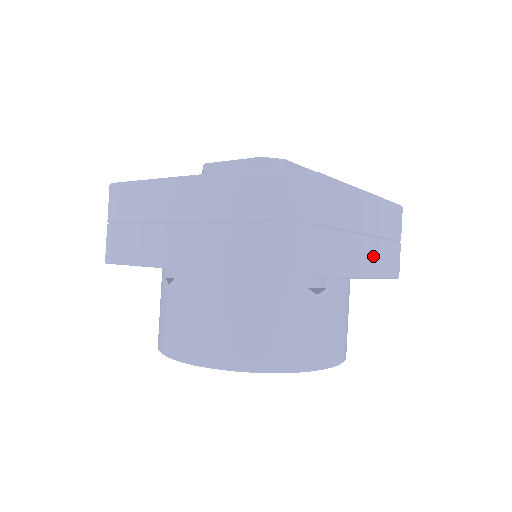
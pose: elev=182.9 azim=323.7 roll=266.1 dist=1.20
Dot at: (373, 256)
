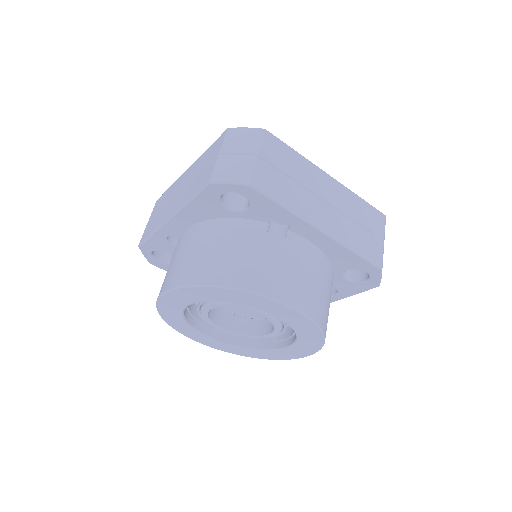
Dot at: (335, 223)
